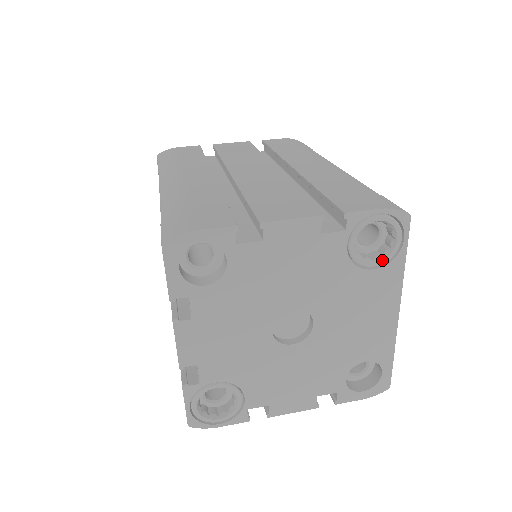
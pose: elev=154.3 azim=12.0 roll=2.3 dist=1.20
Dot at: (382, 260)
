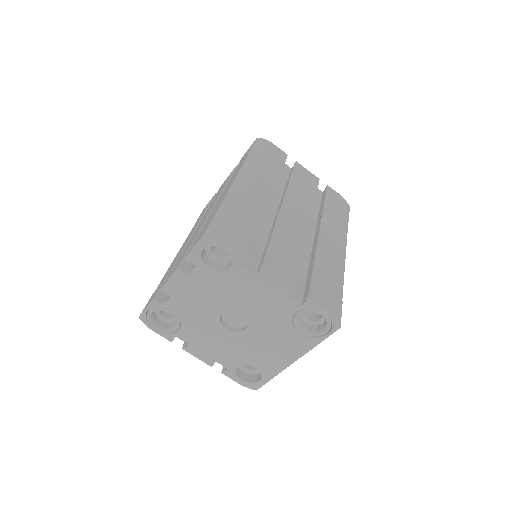
Dot at: (307, 333)
